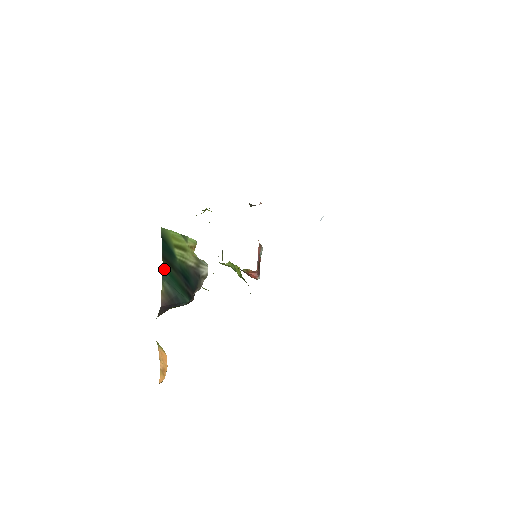
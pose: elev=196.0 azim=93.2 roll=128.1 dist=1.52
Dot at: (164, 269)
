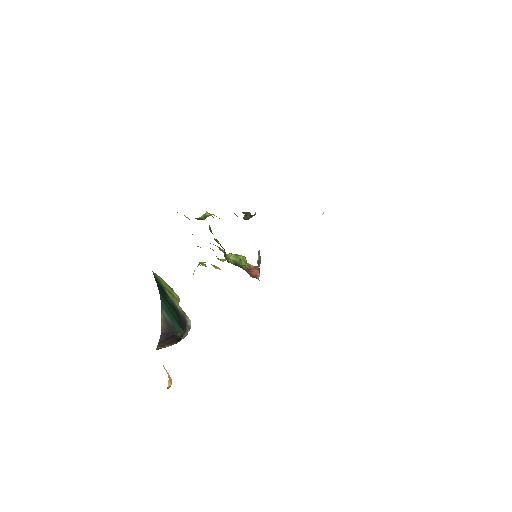
Dot at: (161, 300)
